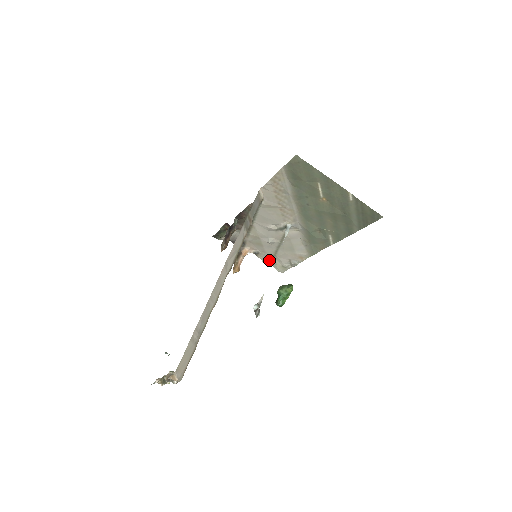
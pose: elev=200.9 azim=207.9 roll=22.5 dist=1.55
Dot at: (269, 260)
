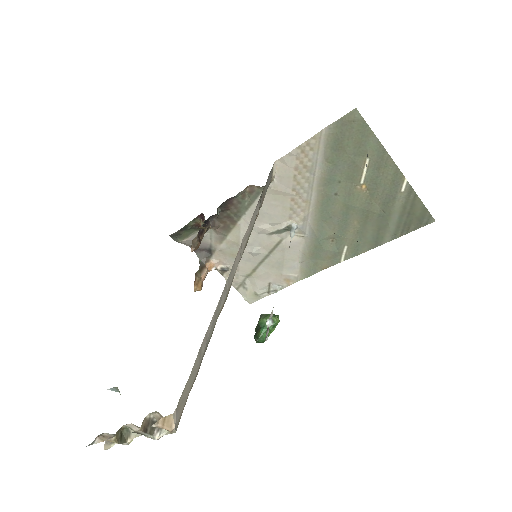
Dot at: (238, 282)
